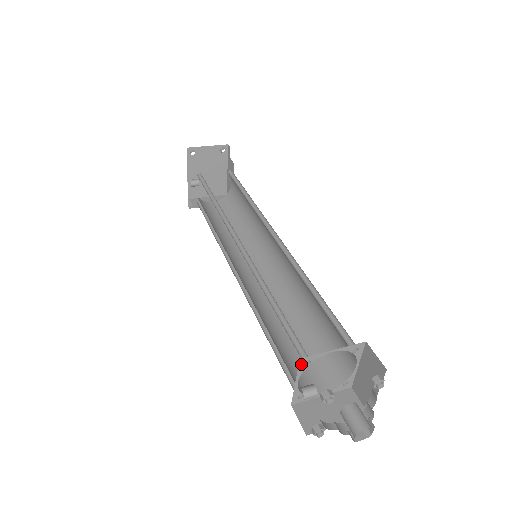
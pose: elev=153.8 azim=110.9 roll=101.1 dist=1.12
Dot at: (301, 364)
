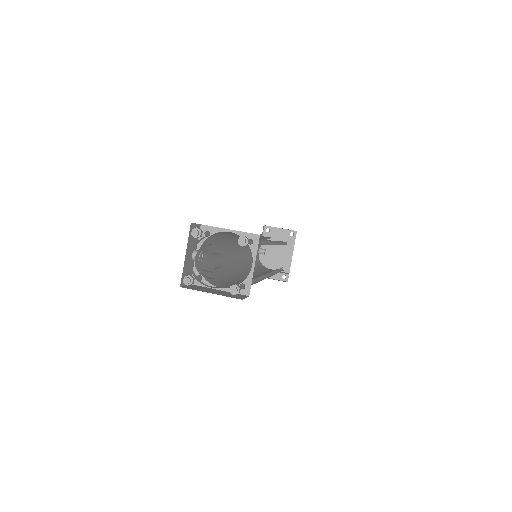
Dot at: occluded
